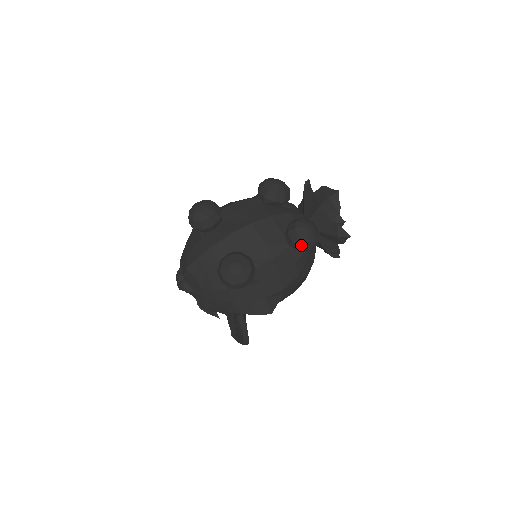
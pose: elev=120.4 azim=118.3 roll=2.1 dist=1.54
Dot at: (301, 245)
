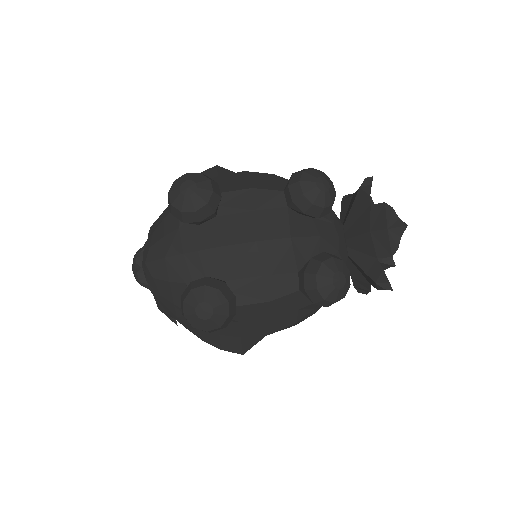
Dot at: (315, 300)
